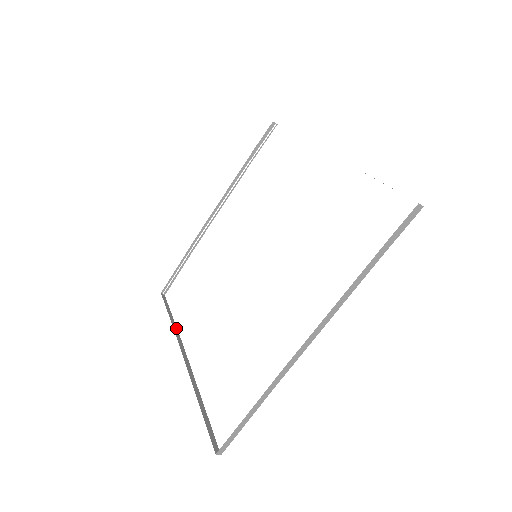
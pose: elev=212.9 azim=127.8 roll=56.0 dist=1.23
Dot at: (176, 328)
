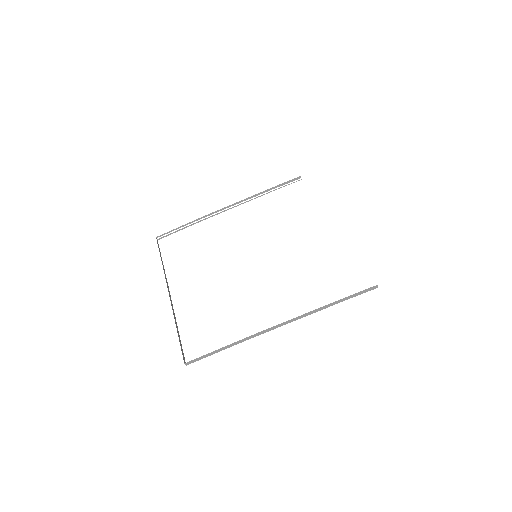
Dot at: (164, 269)
